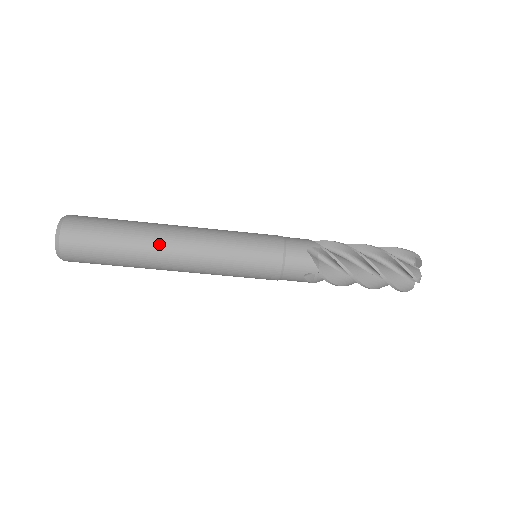
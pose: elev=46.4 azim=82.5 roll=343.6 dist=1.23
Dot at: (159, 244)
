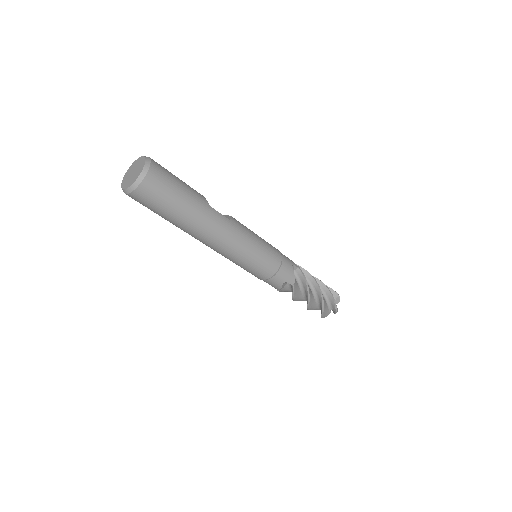
Dot at: (199, 235)
